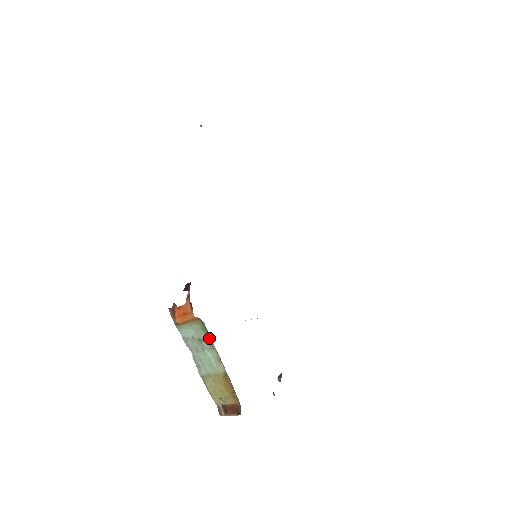
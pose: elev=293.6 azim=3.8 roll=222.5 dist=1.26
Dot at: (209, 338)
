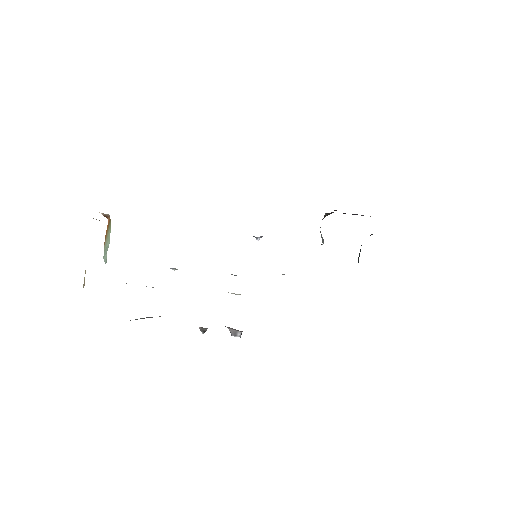
Dot at: occluded
